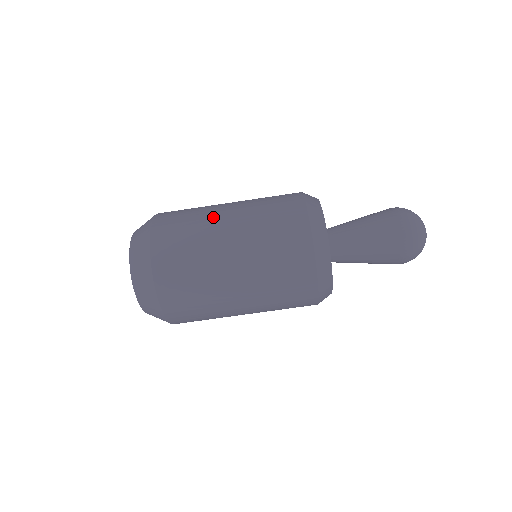
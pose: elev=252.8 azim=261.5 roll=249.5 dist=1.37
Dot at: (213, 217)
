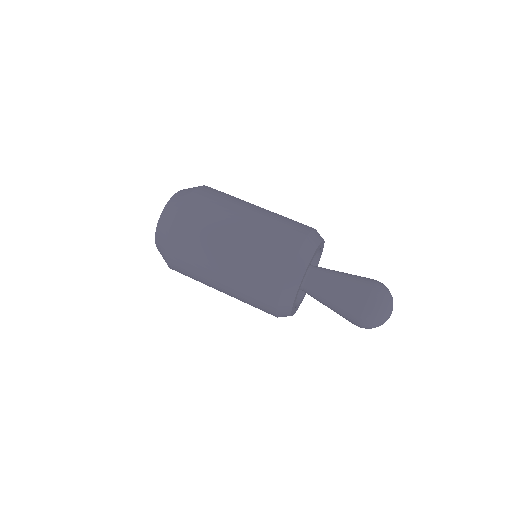
Dot at: (239, 207)
